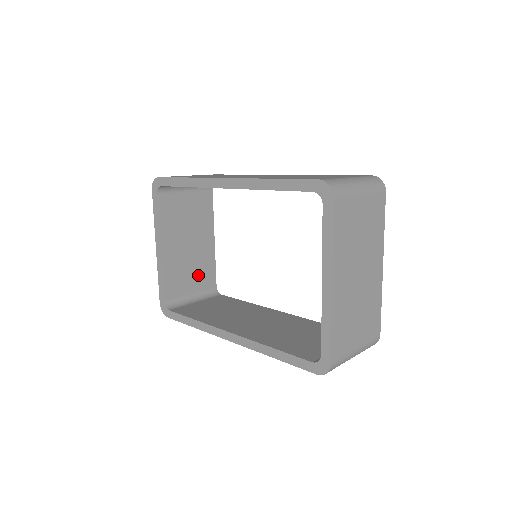
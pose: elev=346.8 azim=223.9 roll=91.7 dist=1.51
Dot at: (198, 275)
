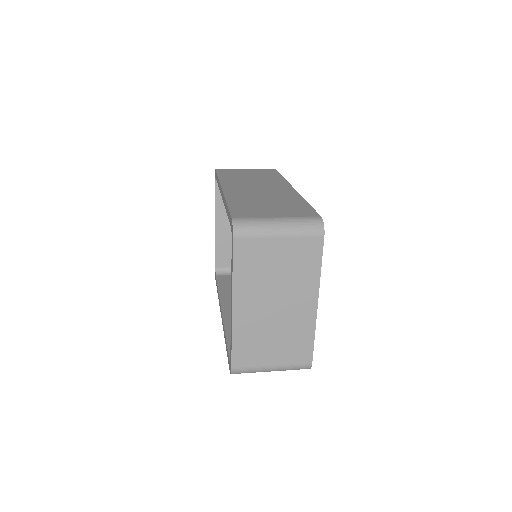
Dot at: occluded
